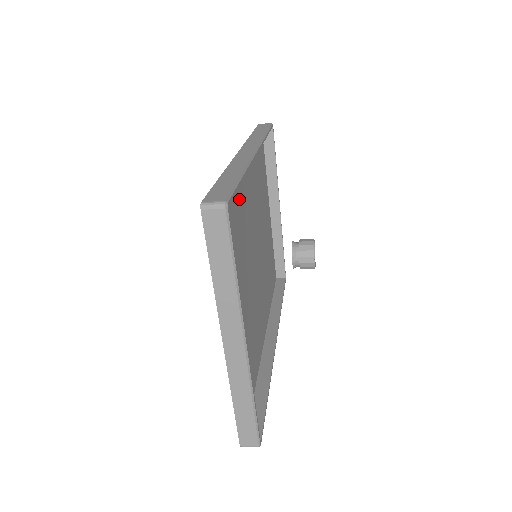
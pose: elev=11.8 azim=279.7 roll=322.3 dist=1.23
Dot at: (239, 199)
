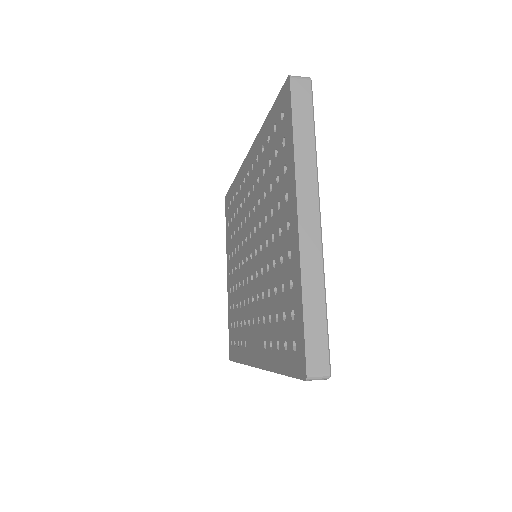
Dot at: occluded
